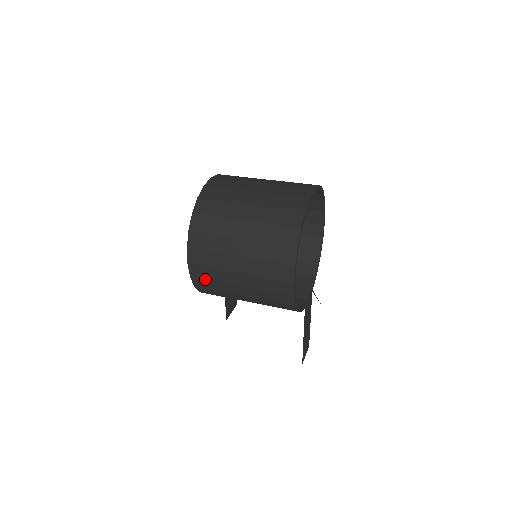
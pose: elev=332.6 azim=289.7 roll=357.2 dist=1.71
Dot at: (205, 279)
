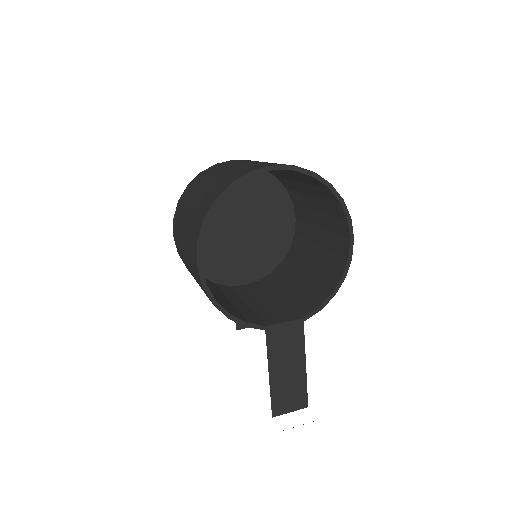
Dot at: occluded
